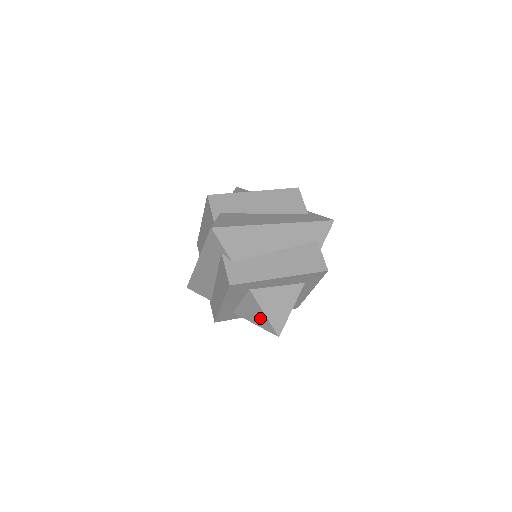
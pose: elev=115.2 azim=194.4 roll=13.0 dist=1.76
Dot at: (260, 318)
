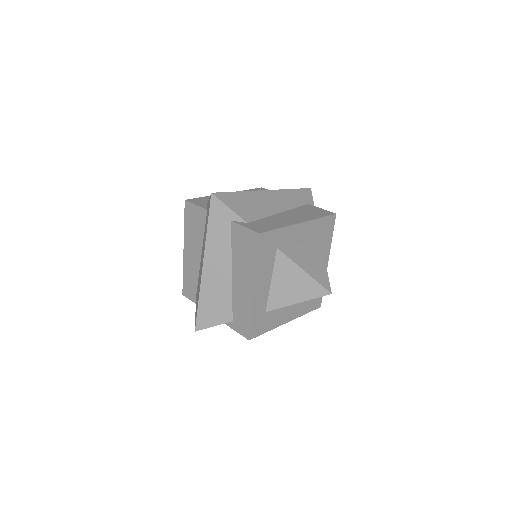
Dot at: (301, 284)
